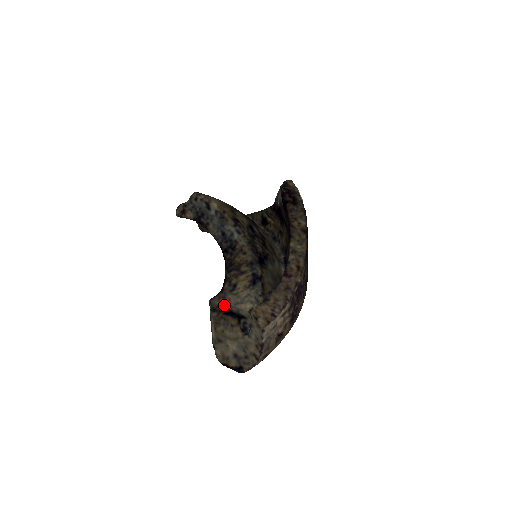
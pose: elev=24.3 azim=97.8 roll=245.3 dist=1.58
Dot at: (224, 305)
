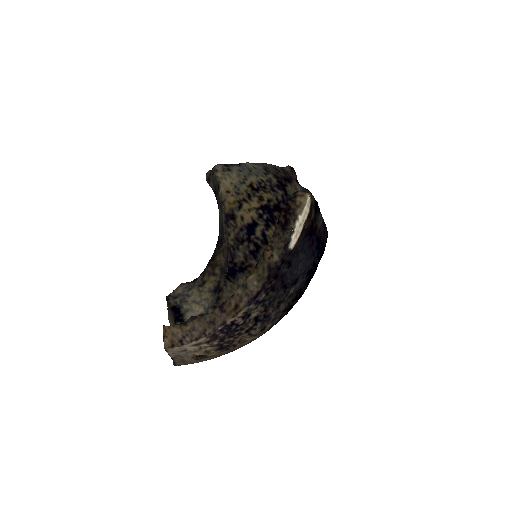
Dot at: (182, 298)
